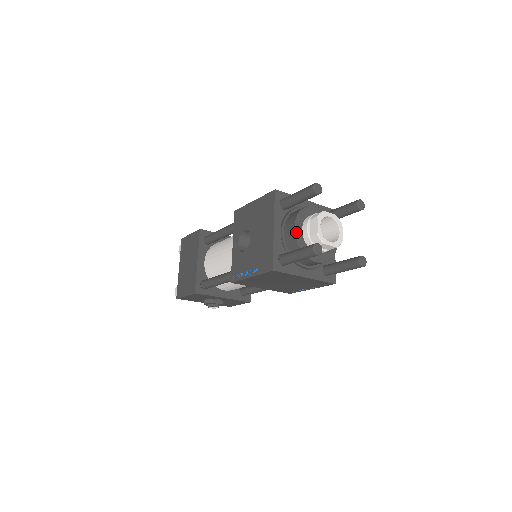
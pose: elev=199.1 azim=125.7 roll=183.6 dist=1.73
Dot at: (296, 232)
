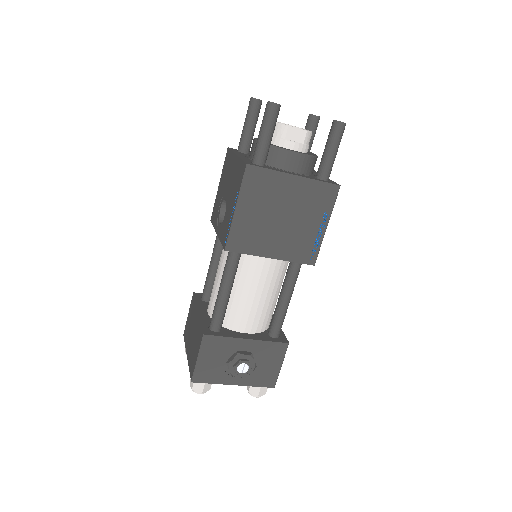
Dot at: occluded
